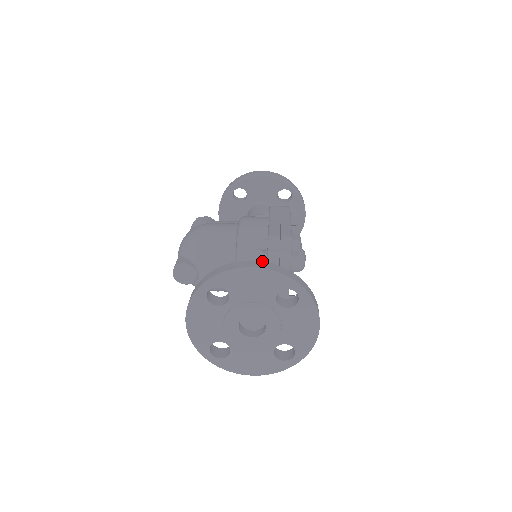
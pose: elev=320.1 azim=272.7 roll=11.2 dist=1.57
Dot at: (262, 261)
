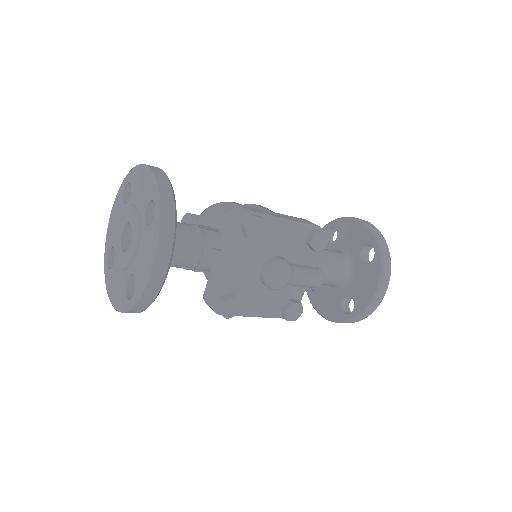
Dot at: occluded
